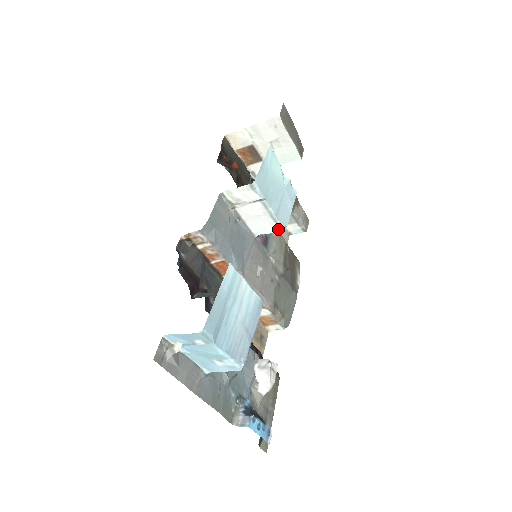
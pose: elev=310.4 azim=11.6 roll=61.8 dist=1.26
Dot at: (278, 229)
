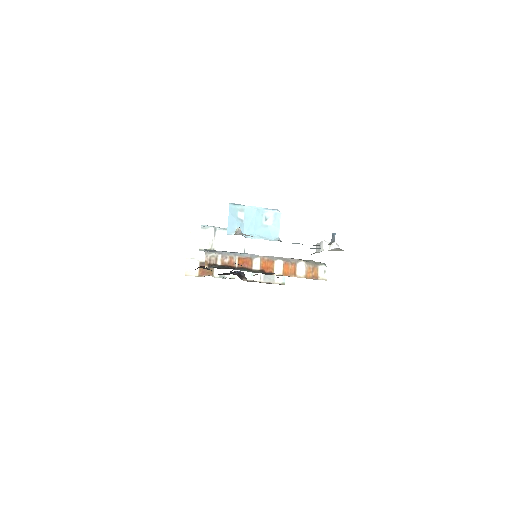
Dot at: occluded
